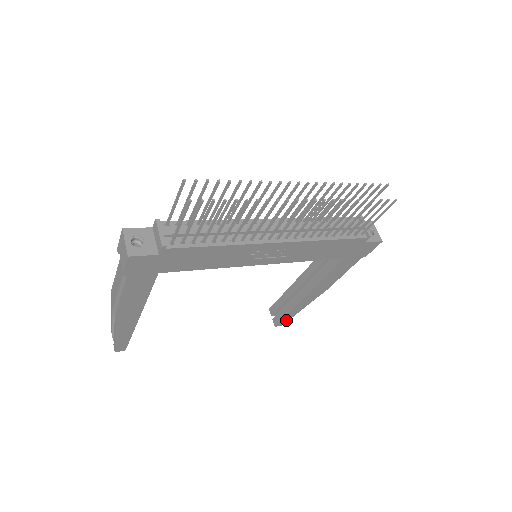
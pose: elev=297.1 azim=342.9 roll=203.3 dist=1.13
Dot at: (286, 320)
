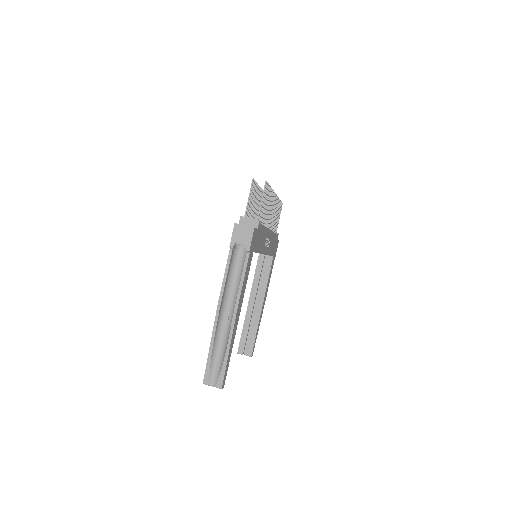
Dot at: (254, 346)
